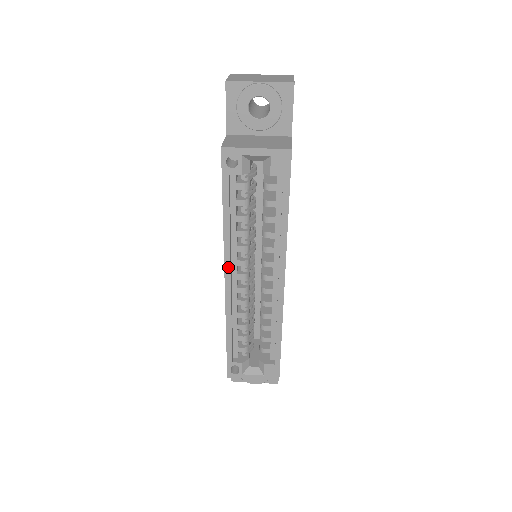
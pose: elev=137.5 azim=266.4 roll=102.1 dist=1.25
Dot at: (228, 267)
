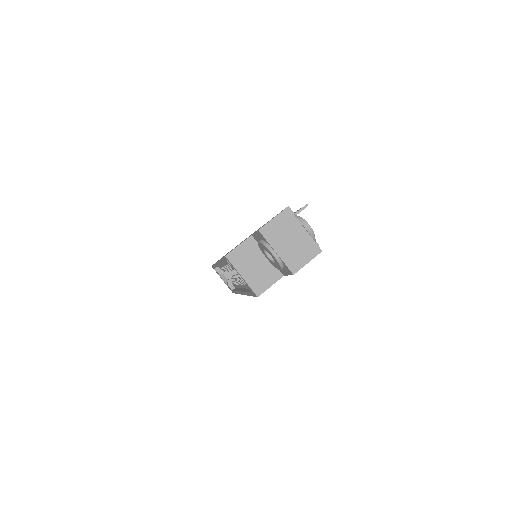
Dot at: (219, 263)
